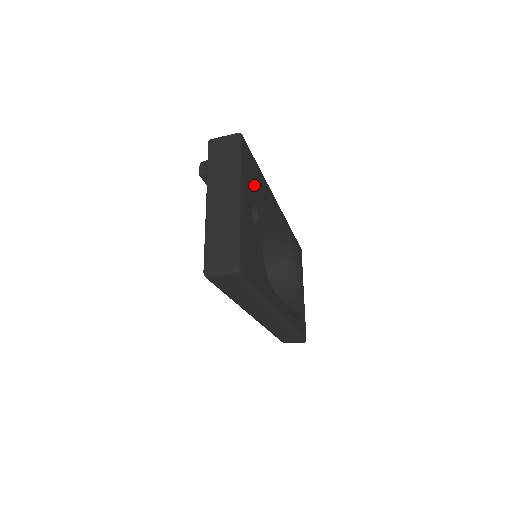
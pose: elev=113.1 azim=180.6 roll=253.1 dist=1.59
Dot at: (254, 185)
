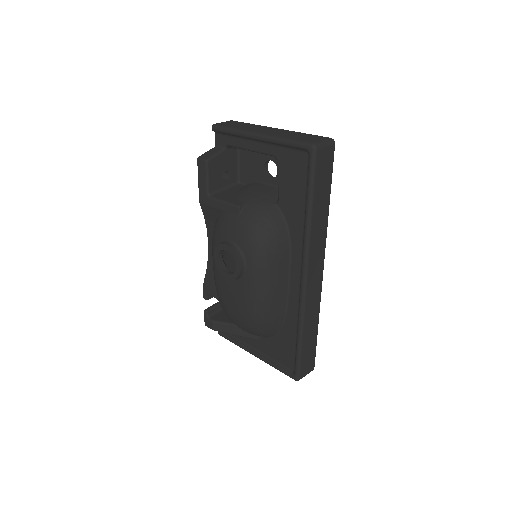
Dot at: occluded
